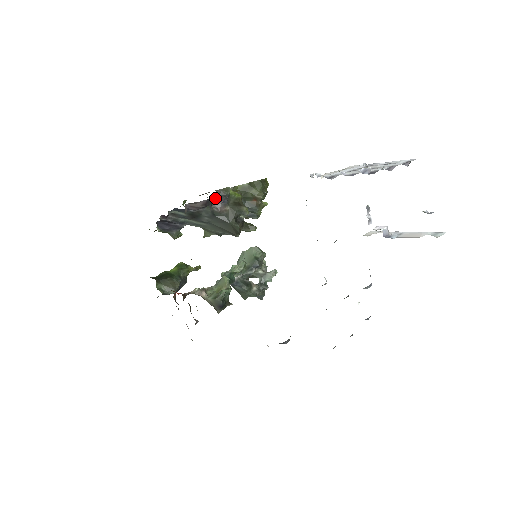
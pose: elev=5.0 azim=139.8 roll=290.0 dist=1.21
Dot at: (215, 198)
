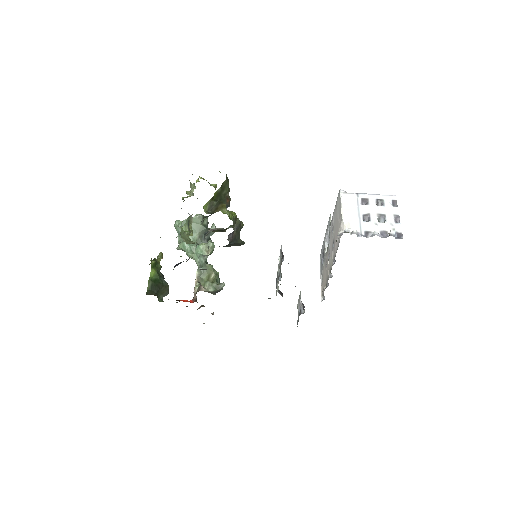
Dot at: (231, 233)
